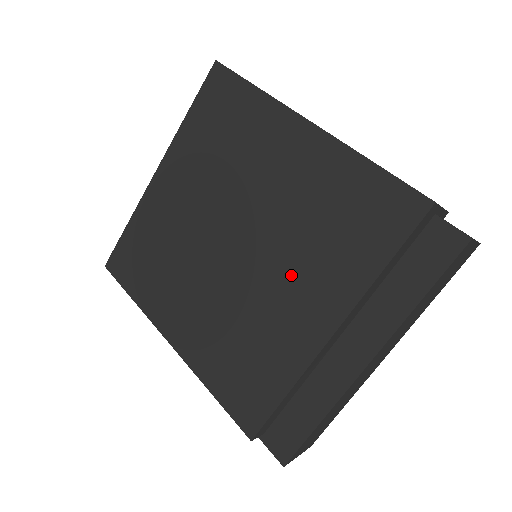
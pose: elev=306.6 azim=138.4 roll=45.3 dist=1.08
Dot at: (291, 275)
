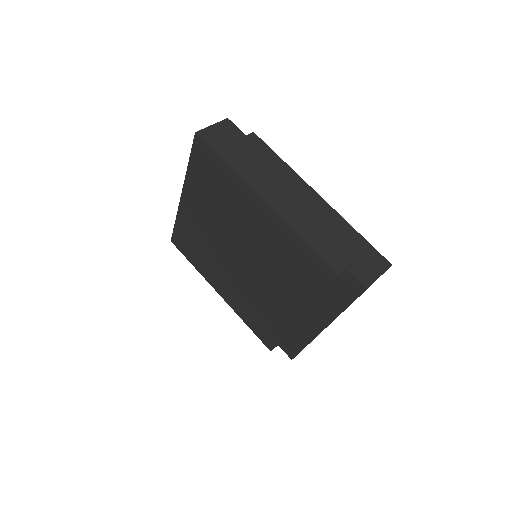
Dot at: (272, 285)
